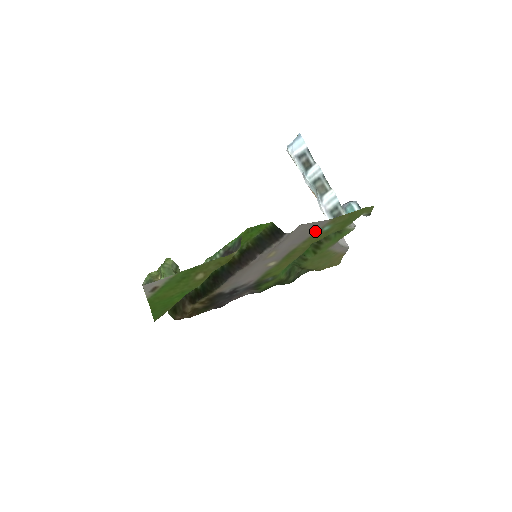
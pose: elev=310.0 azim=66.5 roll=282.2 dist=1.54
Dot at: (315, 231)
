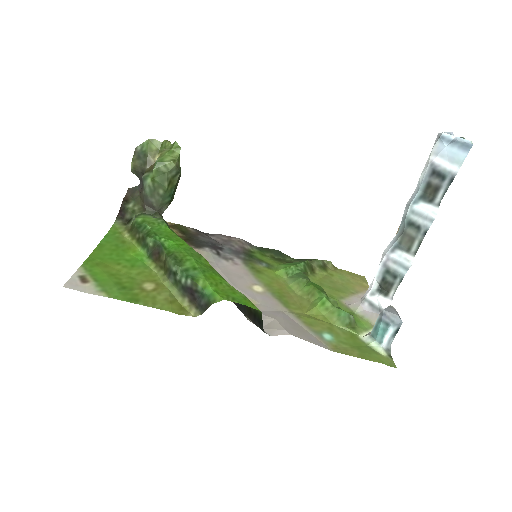
Dot at: (311, 332)
